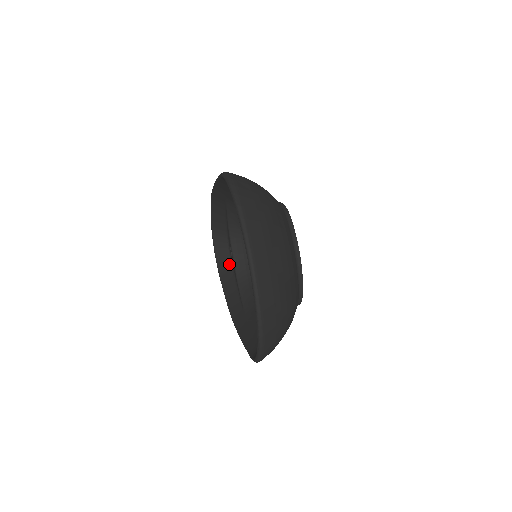
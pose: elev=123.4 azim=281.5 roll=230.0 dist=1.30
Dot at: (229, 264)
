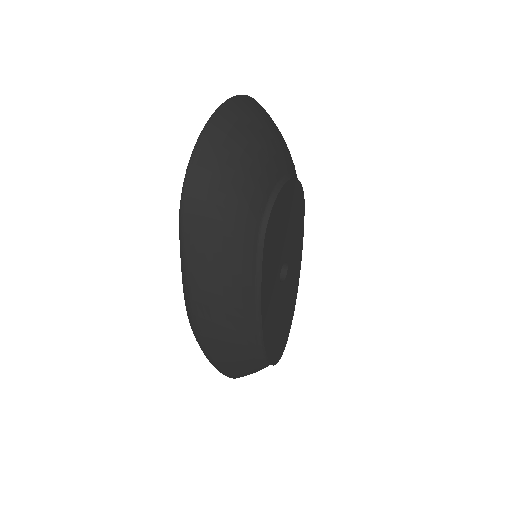
Dot at: occluded
